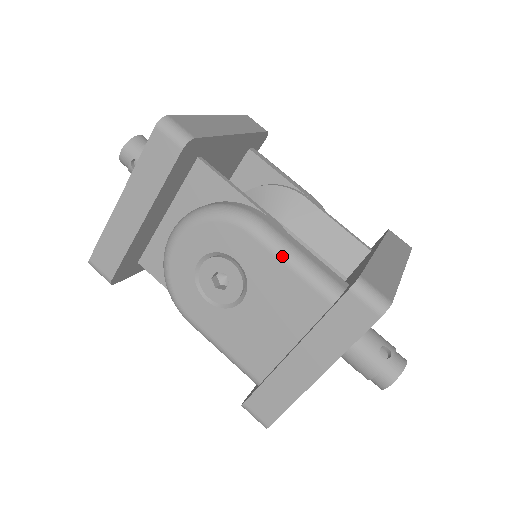
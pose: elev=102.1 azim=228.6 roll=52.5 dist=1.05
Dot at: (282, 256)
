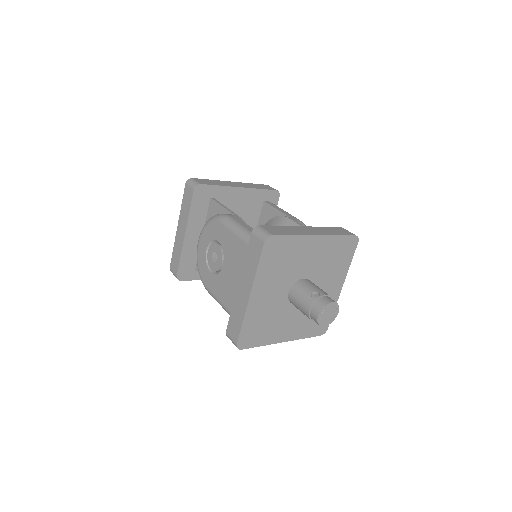
Dot at: (233, 230)
